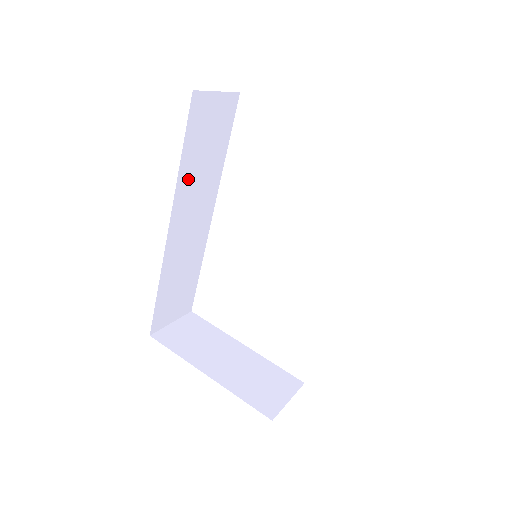
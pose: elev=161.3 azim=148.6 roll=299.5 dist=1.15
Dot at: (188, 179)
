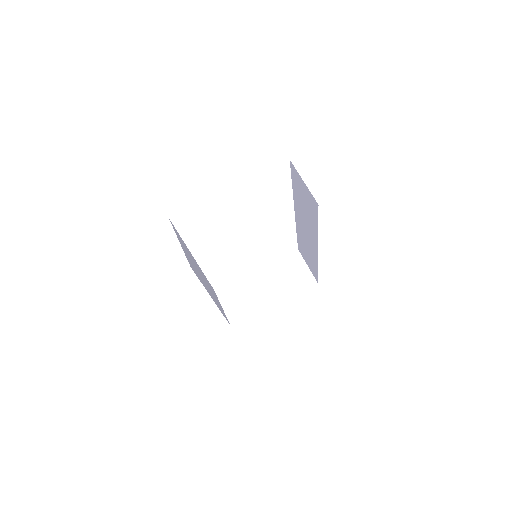
Dot at: occluded
